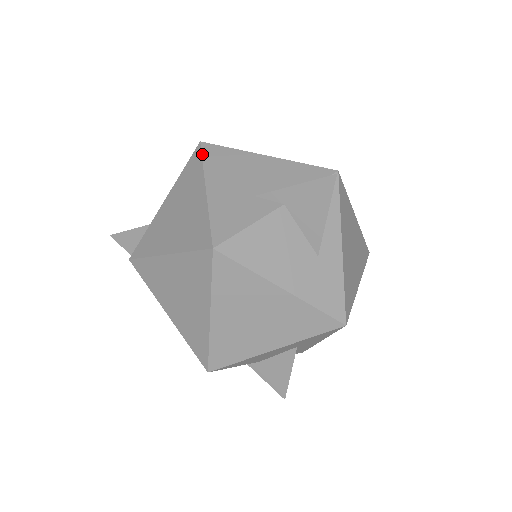
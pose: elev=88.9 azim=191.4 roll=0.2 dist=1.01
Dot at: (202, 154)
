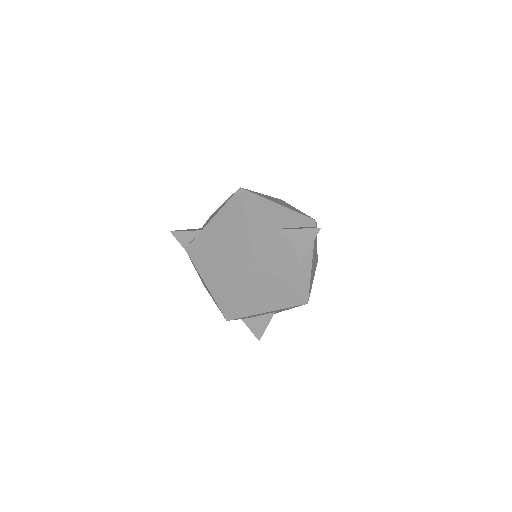
Dot at: (242, 196)
